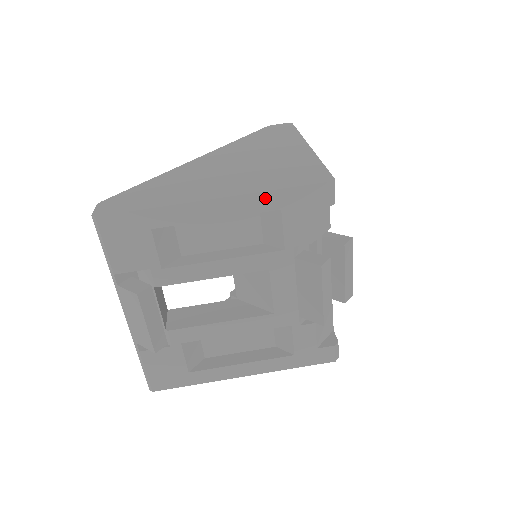
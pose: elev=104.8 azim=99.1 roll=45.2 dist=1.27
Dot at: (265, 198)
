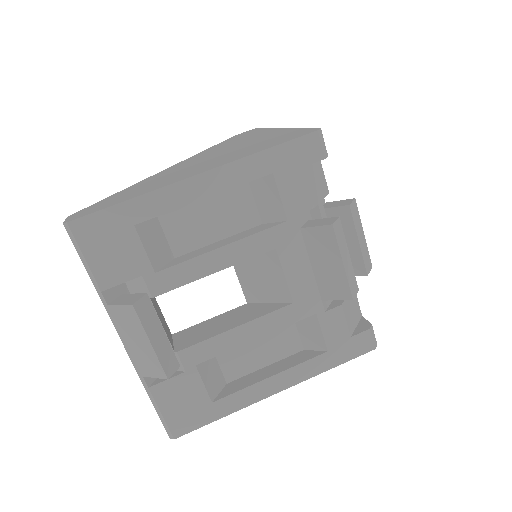
Dot at: (252, 163)
